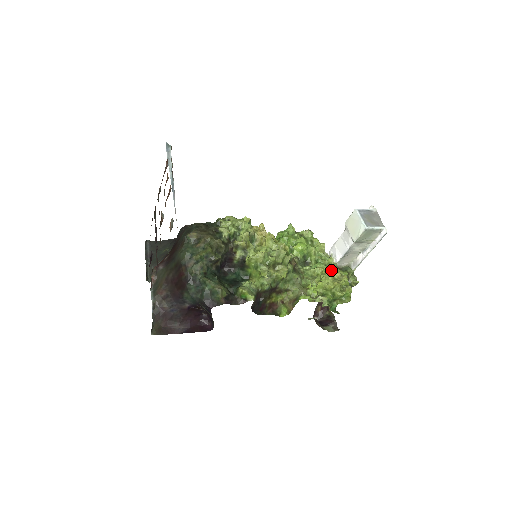
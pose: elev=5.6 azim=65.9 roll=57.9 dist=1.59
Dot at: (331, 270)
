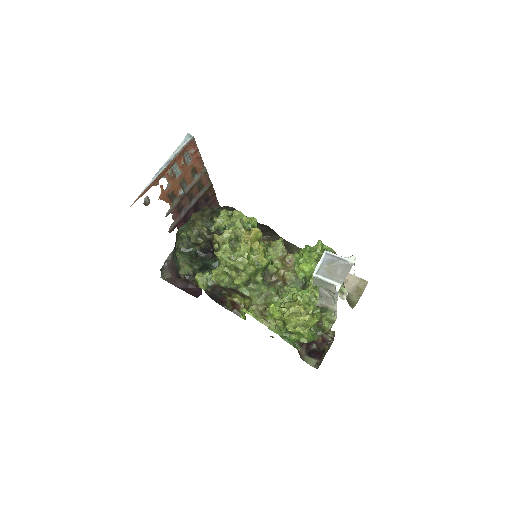
Dot at: (302, 302)
